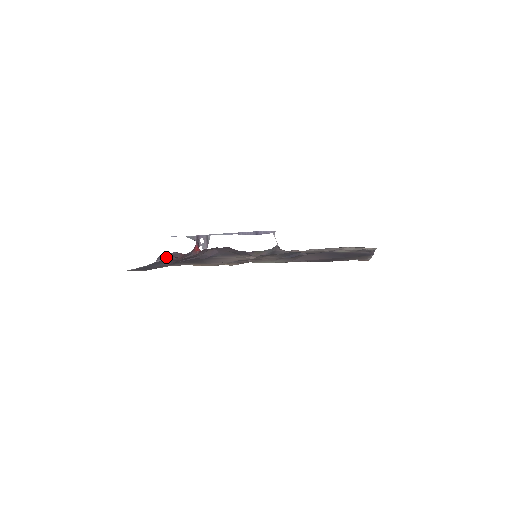
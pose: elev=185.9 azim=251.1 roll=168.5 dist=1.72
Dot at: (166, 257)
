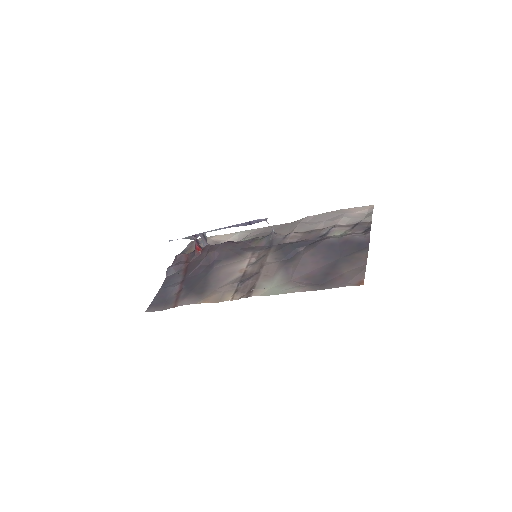
Dot at: (173, 269)
